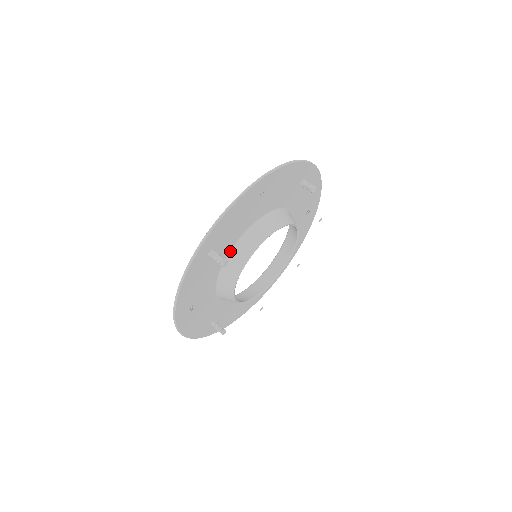
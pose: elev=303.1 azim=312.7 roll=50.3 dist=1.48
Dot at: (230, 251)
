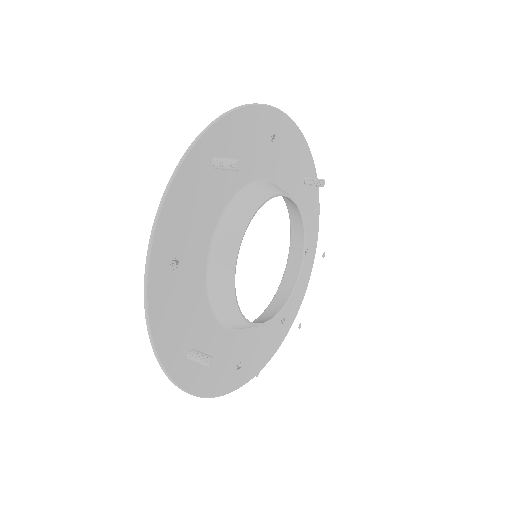
Dot at: (233, 197)
